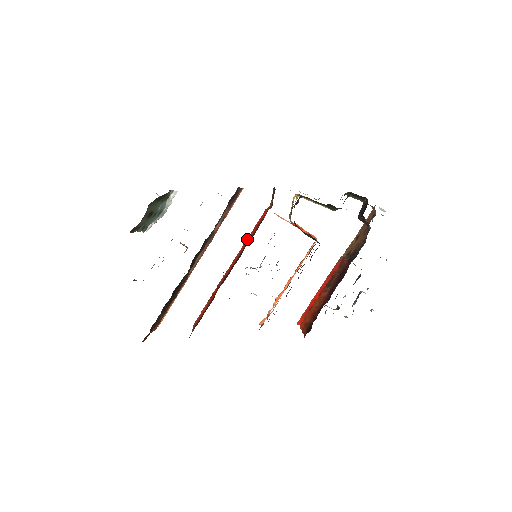
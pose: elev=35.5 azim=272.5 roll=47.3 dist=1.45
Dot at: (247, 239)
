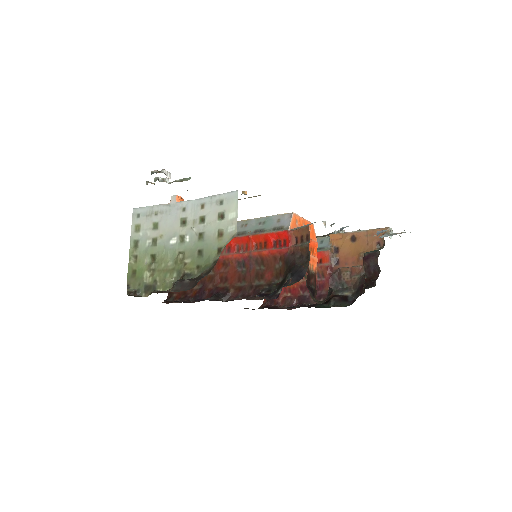
Dot at: (254, 237)
